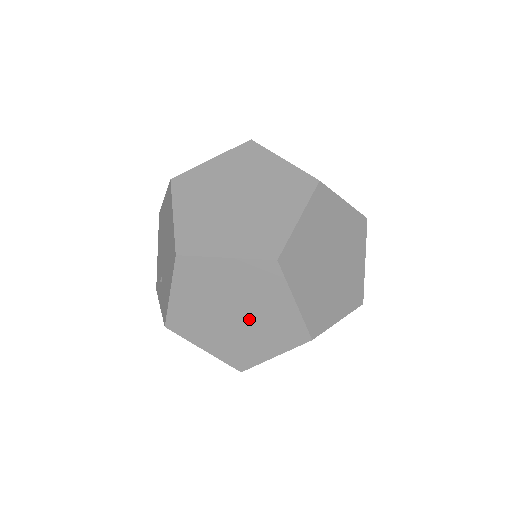
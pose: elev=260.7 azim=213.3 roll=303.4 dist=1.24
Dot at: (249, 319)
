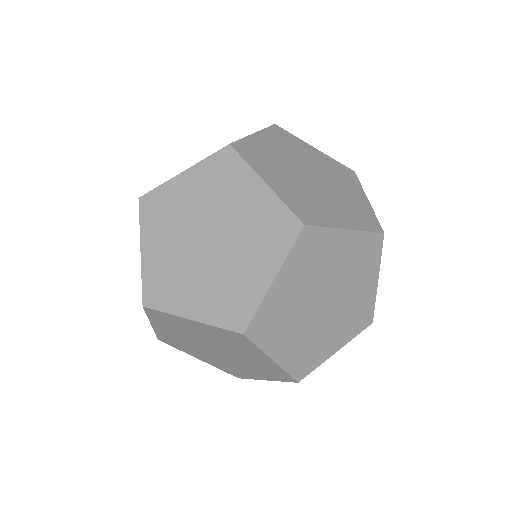
Dot at: (226, 237)
